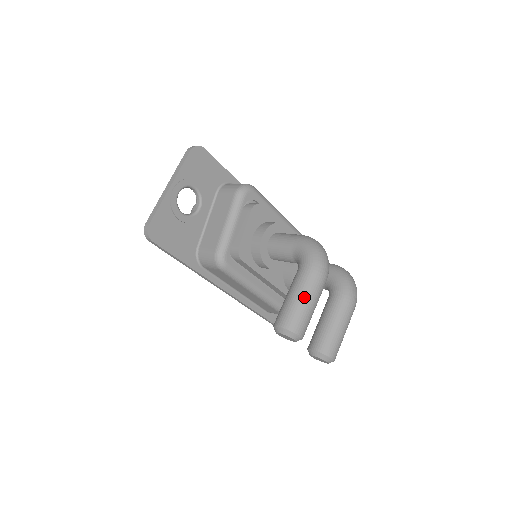
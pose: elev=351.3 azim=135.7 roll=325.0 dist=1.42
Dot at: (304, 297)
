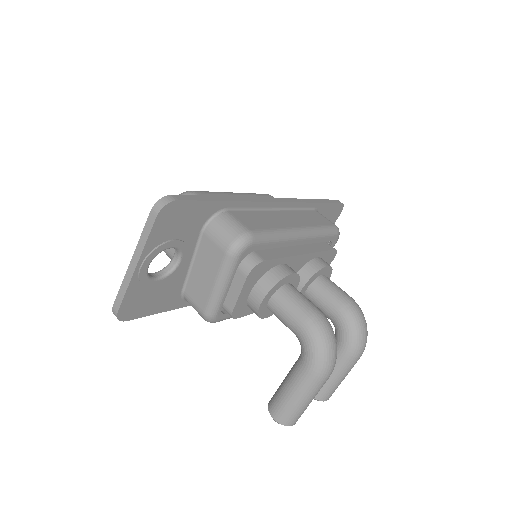
Dot at: (302, 400)
